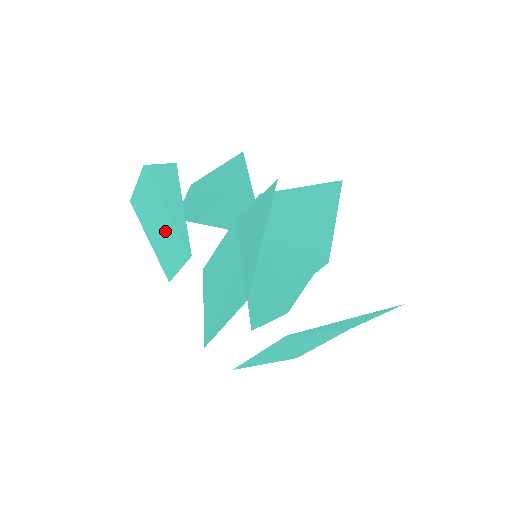
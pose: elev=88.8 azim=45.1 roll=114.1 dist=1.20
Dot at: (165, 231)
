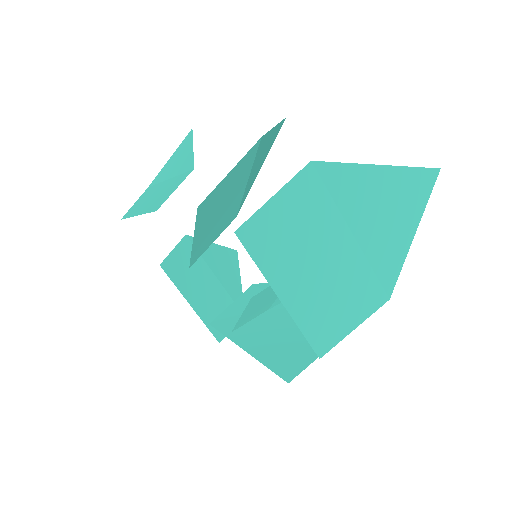
Dot at: (162, 190)
